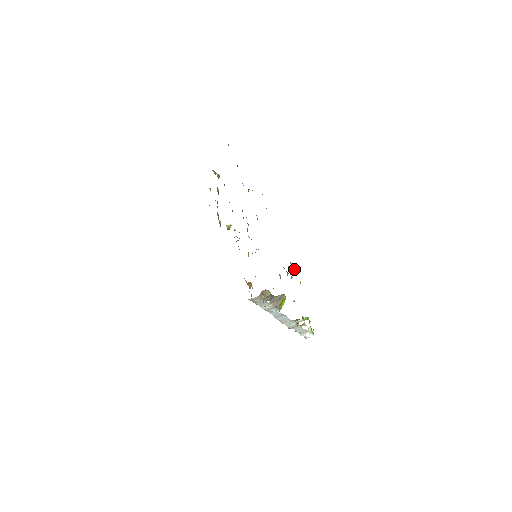
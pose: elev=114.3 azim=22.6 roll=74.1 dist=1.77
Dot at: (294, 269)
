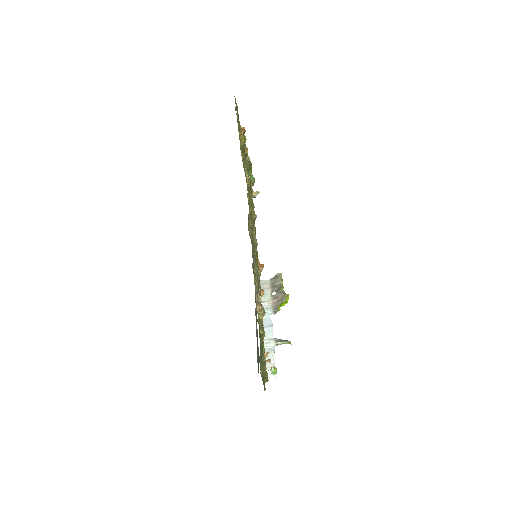
Dot at: (261, 313)
